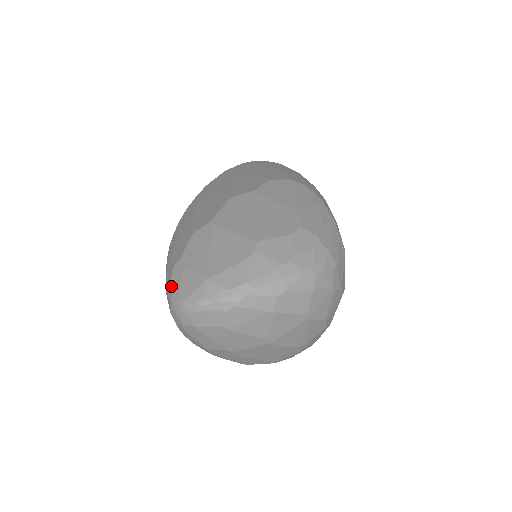
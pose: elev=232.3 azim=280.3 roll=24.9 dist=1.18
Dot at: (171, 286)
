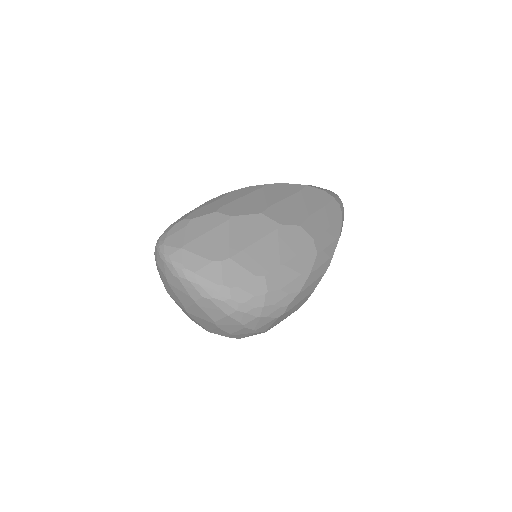
Dot at: (170, 228)
